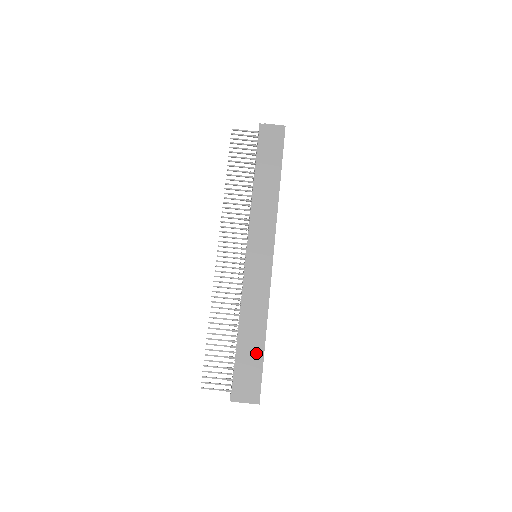
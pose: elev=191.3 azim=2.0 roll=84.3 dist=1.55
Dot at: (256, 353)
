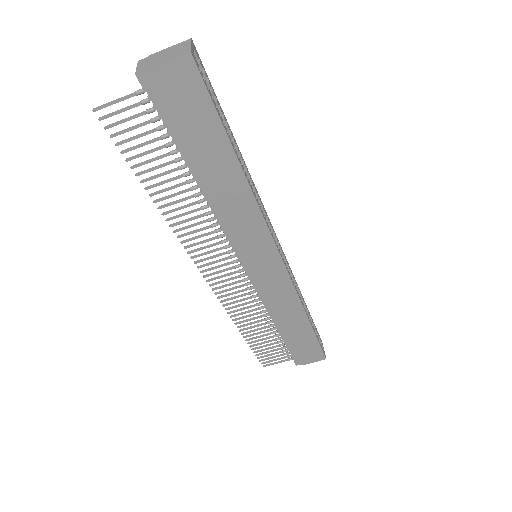
Dot at: (305, 335)
